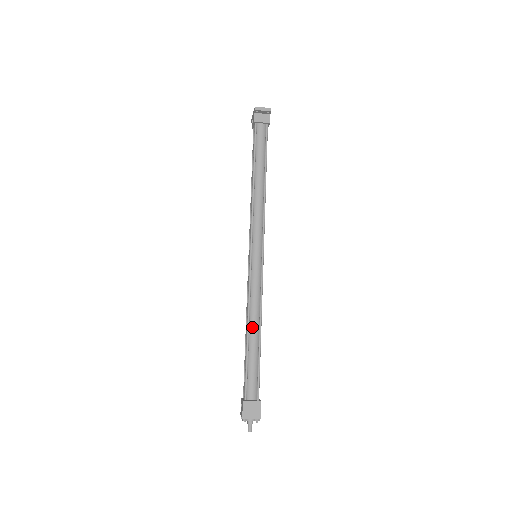
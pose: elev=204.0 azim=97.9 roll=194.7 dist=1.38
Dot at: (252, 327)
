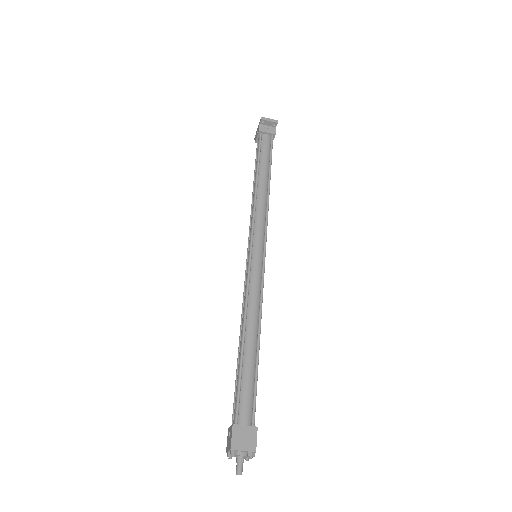
Dot at: (249, 331)
